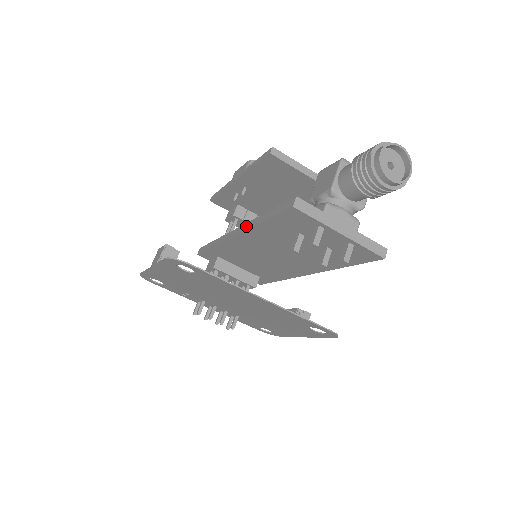
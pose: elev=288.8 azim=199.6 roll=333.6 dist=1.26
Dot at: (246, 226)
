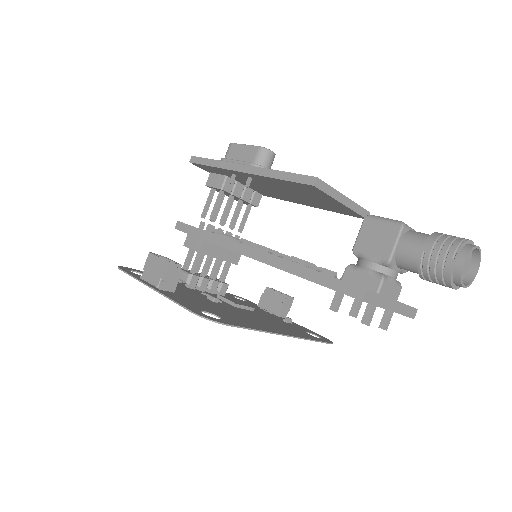
Dot at: (273, 261)
